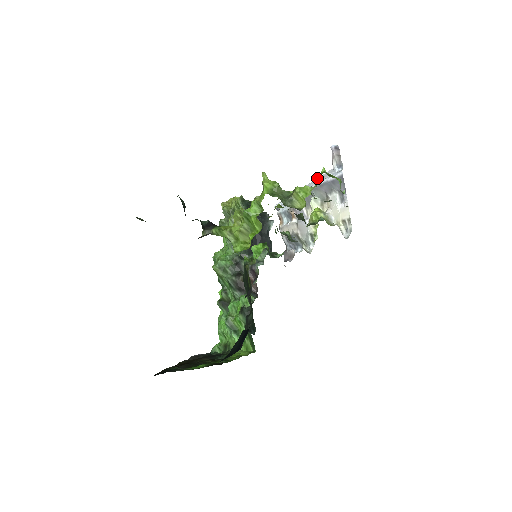
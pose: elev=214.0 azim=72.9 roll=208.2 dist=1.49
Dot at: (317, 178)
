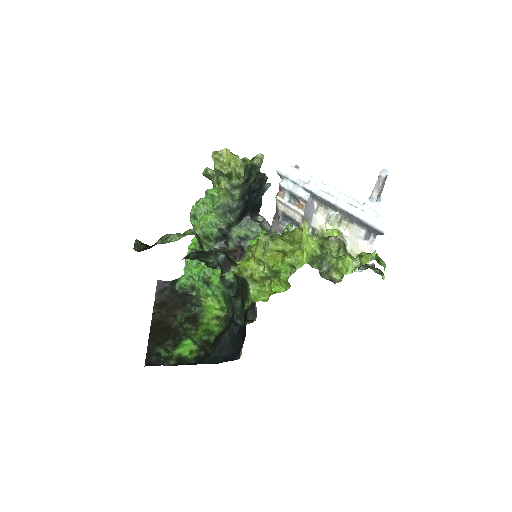
Dot at: (365, 260)
